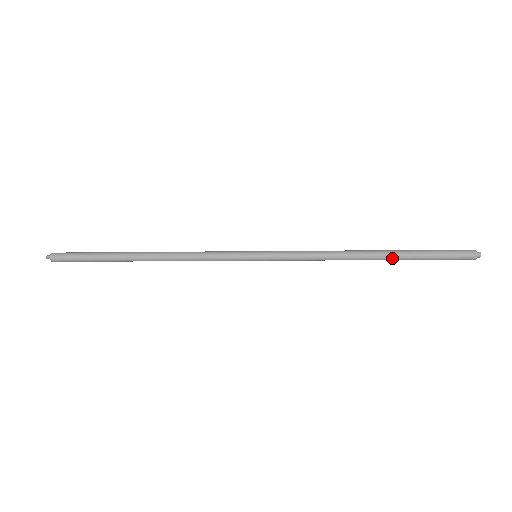
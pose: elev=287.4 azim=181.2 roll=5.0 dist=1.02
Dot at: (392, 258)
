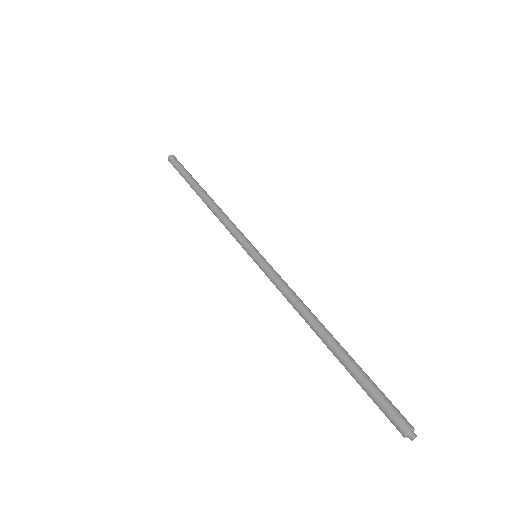
Dot at: (336, 352)
